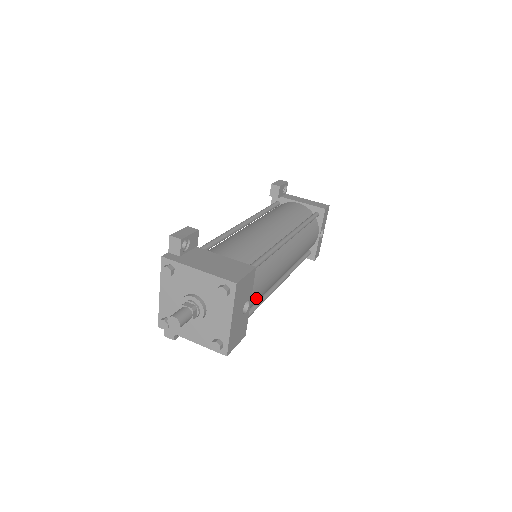
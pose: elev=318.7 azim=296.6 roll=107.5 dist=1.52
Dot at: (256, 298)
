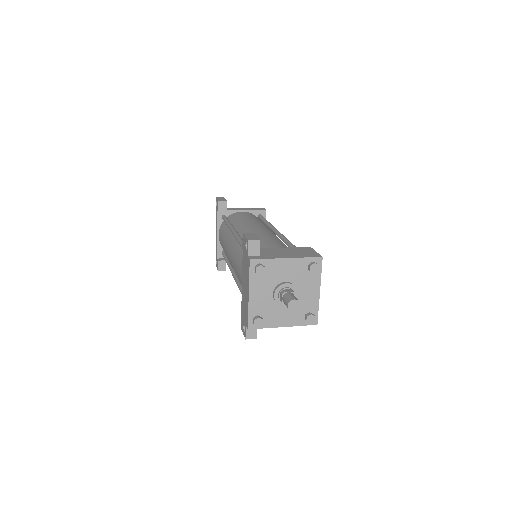
Dot at: occluded
